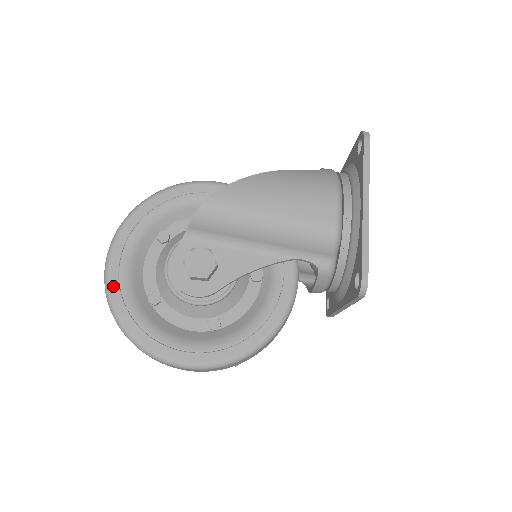
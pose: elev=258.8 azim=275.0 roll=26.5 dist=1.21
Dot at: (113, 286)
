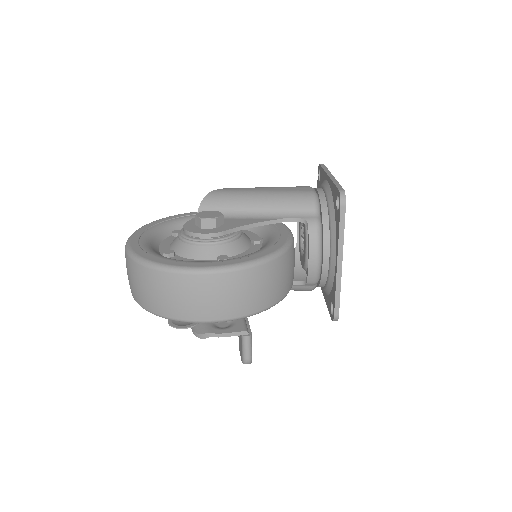
Dot at: (133, 244)
